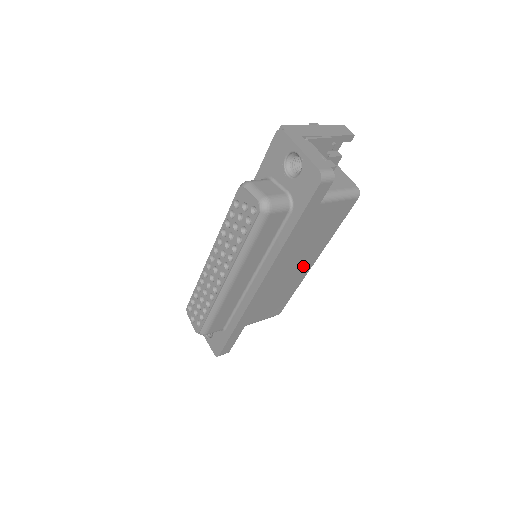
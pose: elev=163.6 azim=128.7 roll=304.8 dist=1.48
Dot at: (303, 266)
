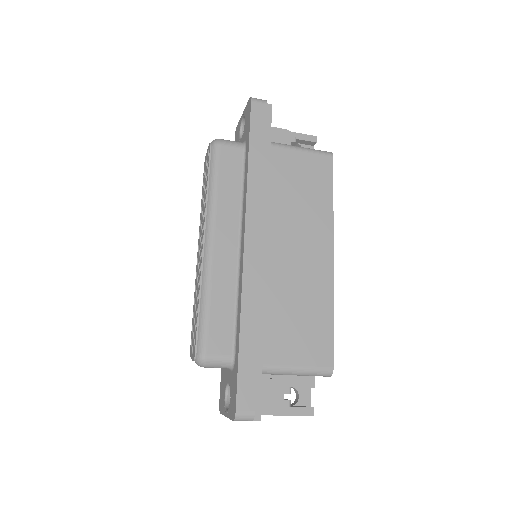
Dot at: (316, 254)
